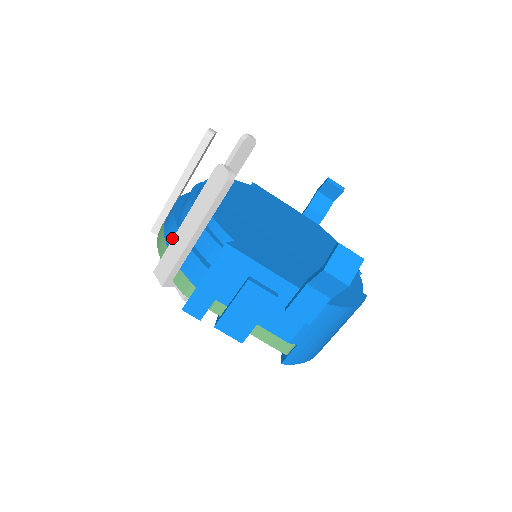
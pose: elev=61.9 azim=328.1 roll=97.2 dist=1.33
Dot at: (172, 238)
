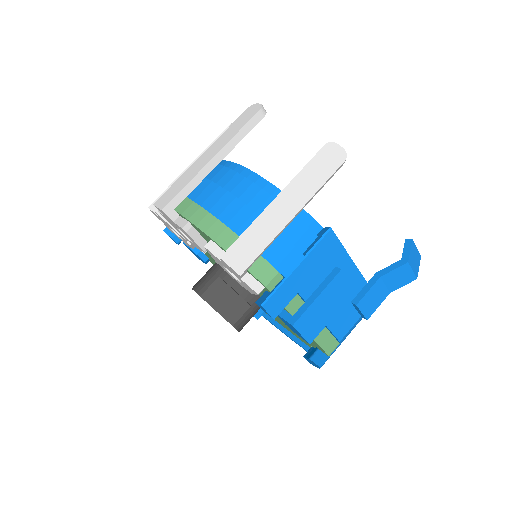
Dot at: (239, 218)
